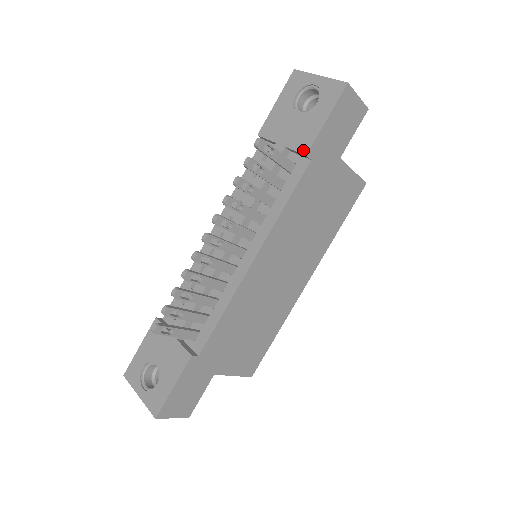
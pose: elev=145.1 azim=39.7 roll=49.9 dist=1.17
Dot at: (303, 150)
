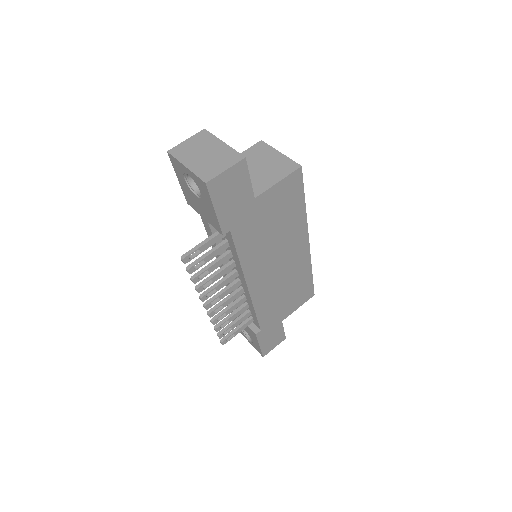
Dot at: (218, 231)
